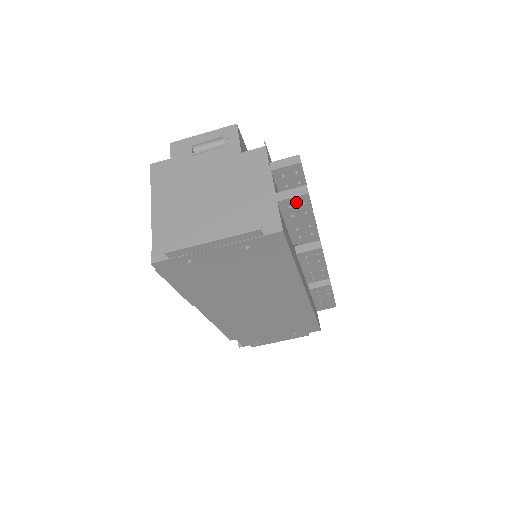
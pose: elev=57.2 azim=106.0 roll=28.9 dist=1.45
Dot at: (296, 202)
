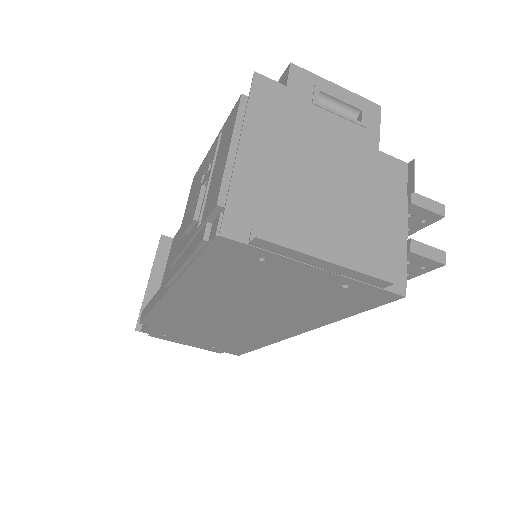
Dot at: (421, 263)
